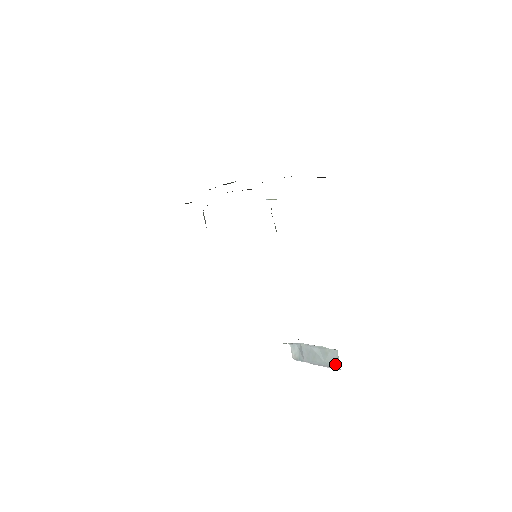
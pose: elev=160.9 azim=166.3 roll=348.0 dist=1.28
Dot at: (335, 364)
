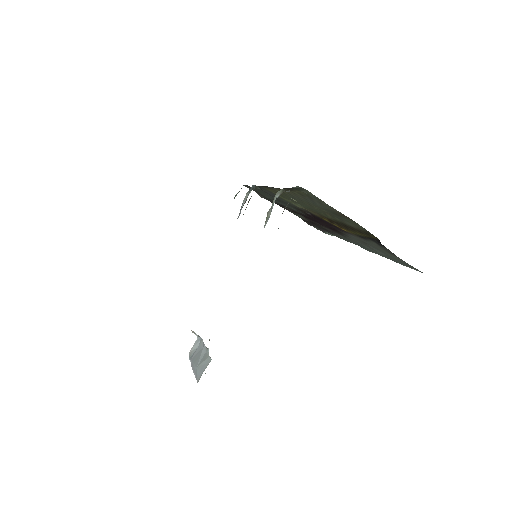
Dot at: (199, 374)
